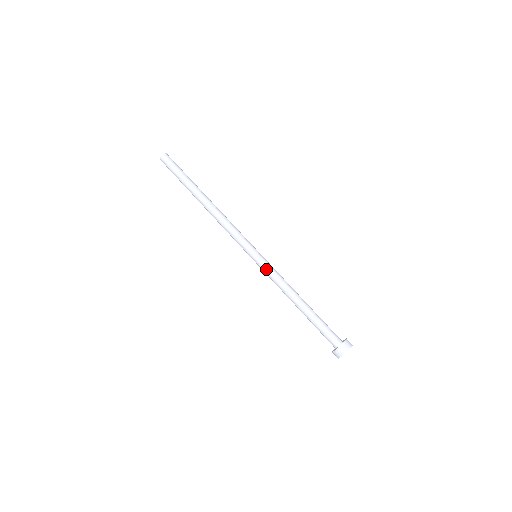
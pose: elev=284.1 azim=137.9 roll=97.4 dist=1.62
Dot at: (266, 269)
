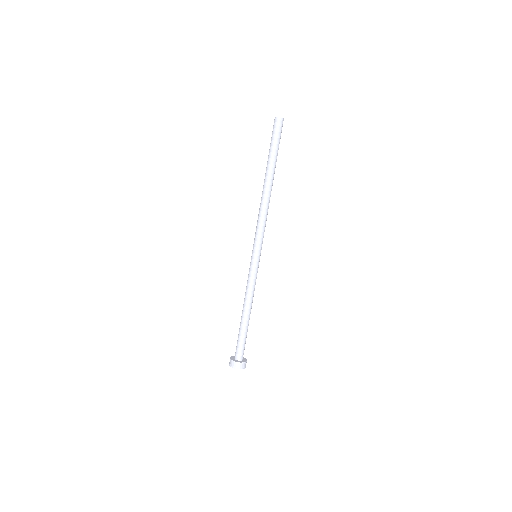
Dot at: (250, 271)
